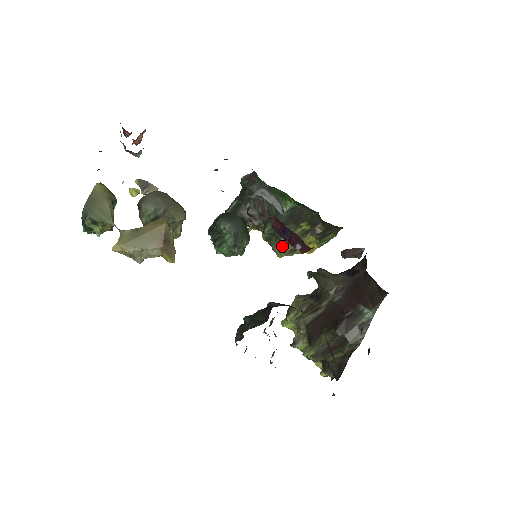
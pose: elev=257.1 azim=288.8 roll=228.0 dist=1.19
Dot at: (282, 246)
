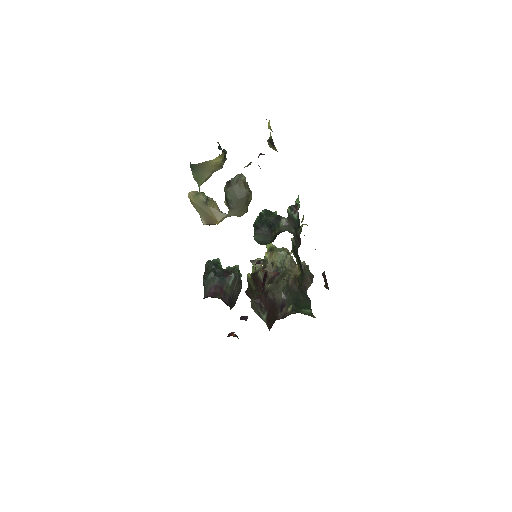
Dot at: occluded
